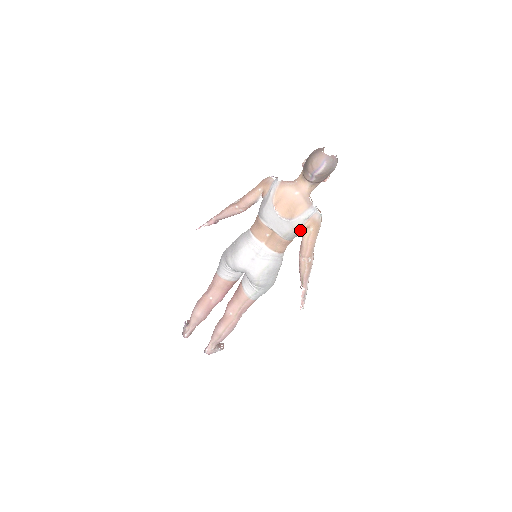
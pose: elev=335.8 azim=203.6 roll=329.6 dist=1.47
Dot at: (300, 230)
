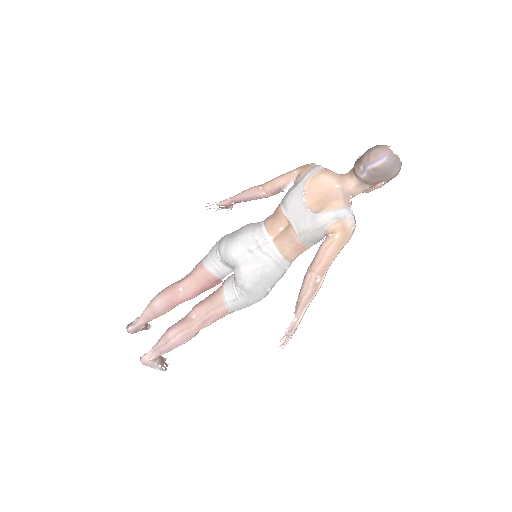
Dot at: (322, 232)
